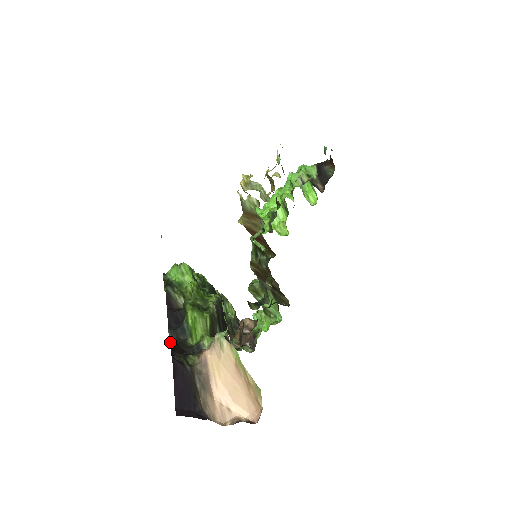
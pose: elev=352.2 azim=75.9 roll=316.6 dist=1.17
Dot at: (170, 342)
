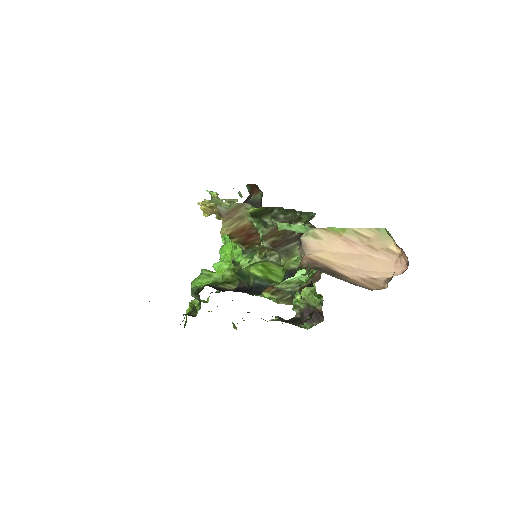
Dot at: occluded
